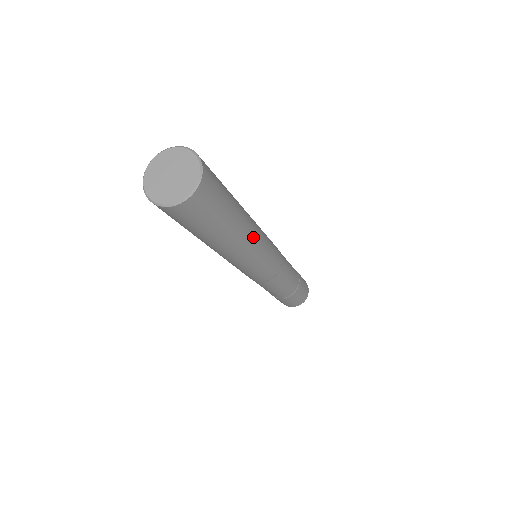
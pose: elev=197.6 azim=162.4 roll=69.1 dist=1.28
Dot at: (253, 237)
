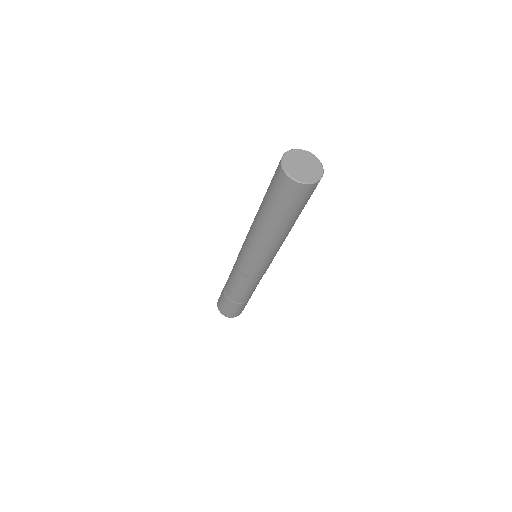
Dot at: occluded
